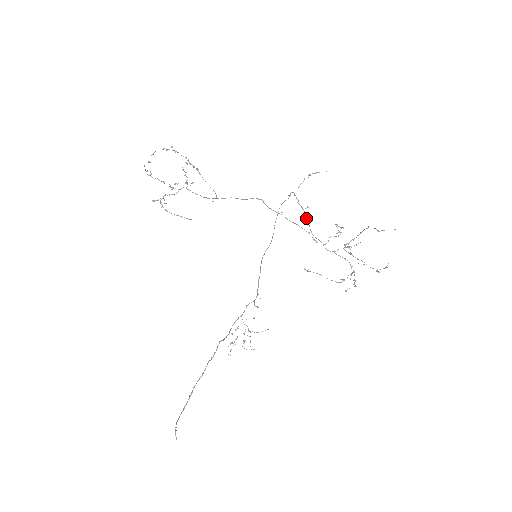
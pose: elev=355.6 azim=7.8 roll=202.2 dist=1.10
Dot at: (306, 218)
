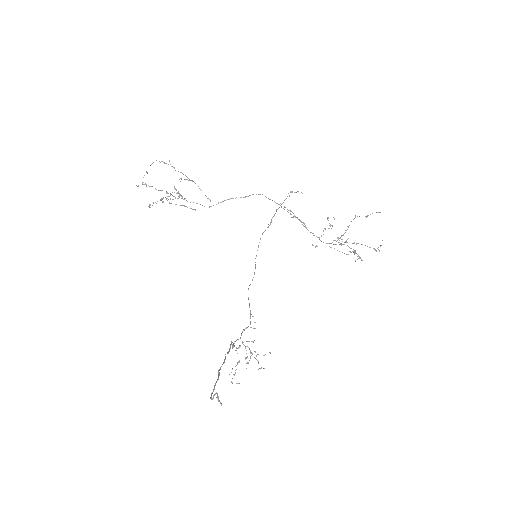
Dot at: occluded
